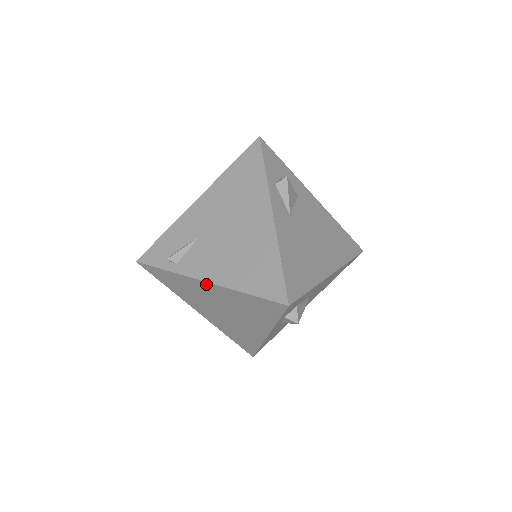
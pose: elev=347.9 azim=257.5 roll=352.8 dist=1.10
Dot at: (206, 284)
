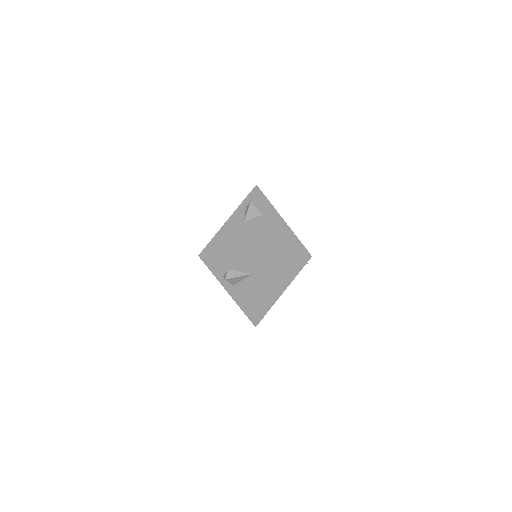
Dot at: occluded
